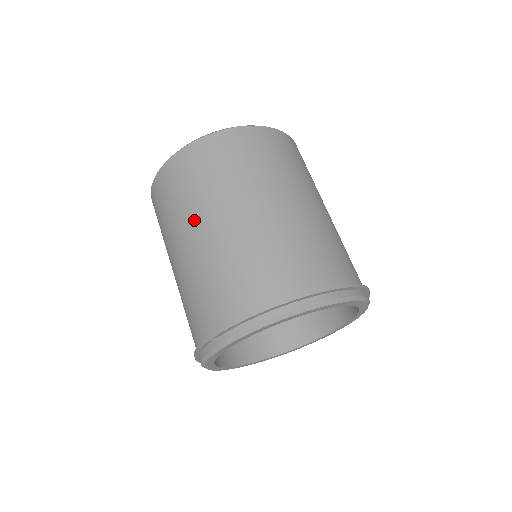
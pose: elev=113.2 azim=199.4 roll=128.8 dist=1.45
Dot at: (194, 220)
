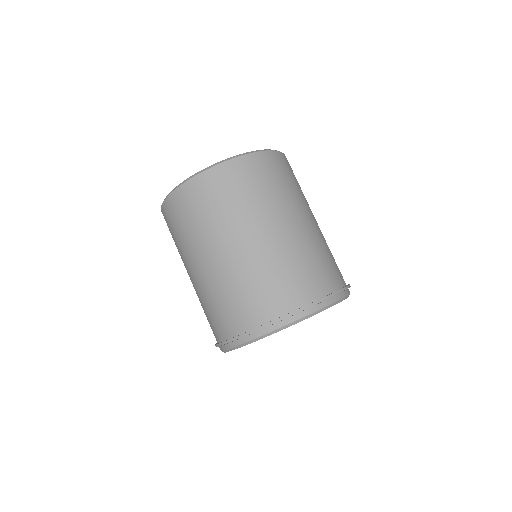
Dot at: occluded
